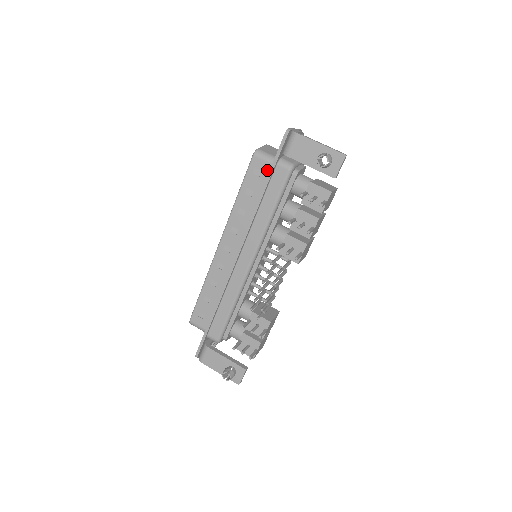
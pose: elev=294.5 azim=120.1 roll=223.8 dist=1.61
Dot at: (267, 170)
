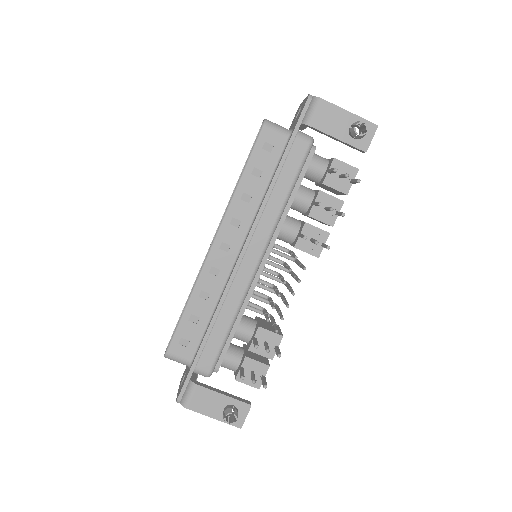
Dot at: (281, 144)
